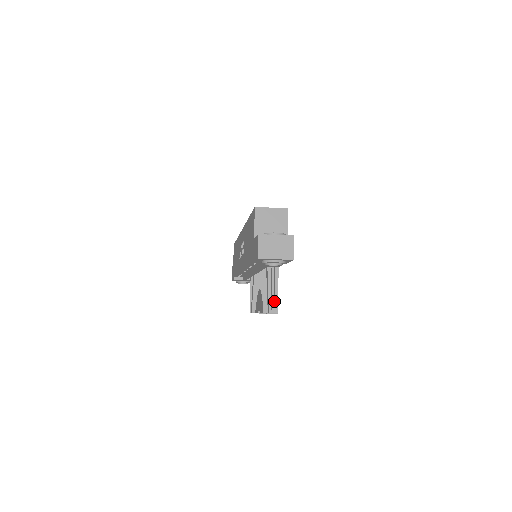
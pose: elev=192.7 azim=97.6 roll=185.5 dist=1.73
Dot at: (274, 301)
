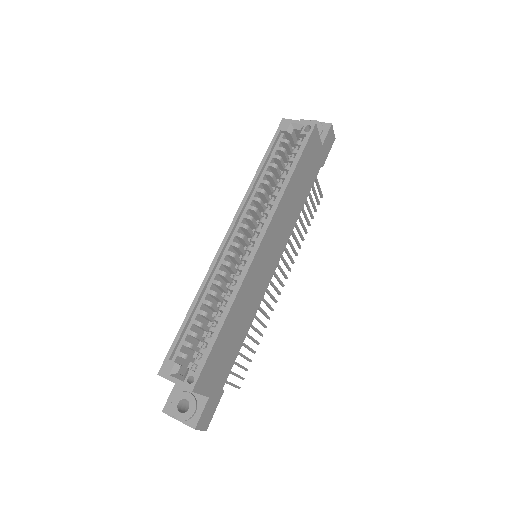
Dot at: occluded
